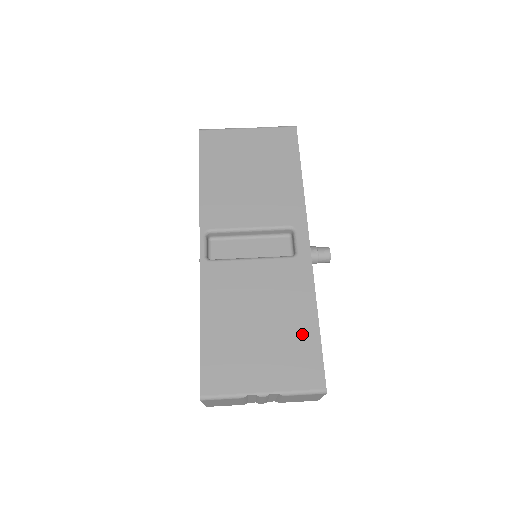
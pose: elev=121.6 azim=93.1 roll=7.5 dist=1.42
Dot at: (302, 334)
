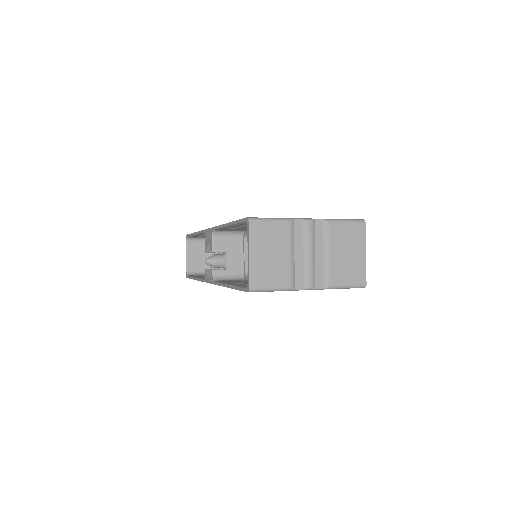
Dot at: occluded
